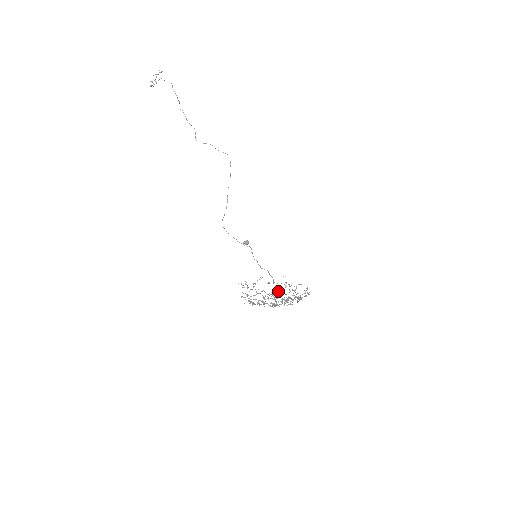
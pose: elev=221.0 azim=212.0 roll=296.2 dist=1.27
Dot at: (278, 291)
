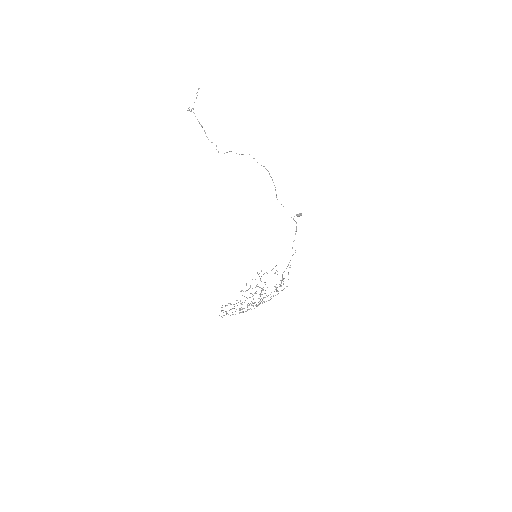
Dot at: (267, 287)
